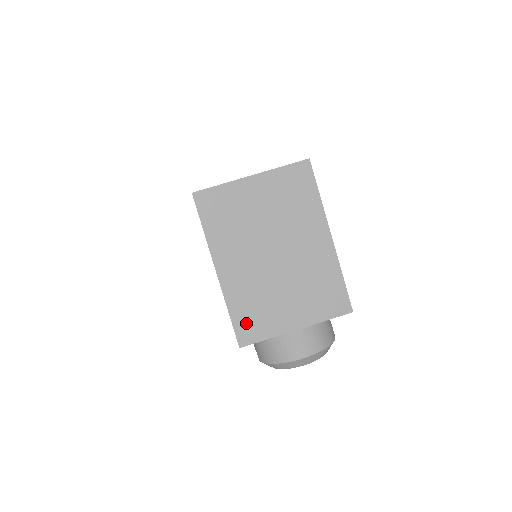
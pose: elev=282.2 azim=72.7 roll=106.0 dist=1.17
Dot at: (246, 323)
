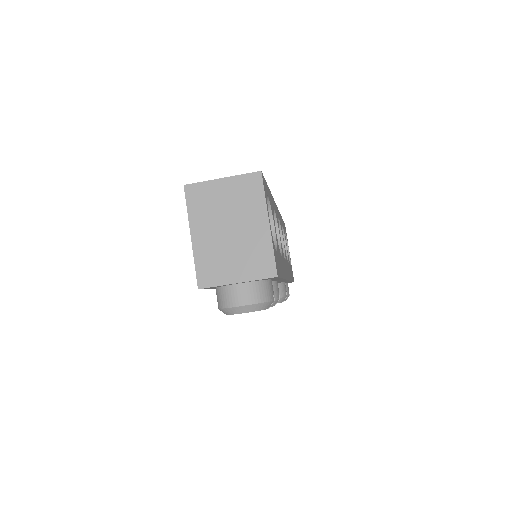
Dot at: (205, 273)
